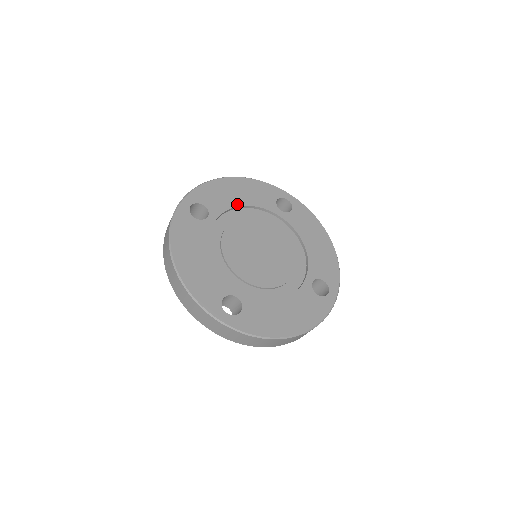
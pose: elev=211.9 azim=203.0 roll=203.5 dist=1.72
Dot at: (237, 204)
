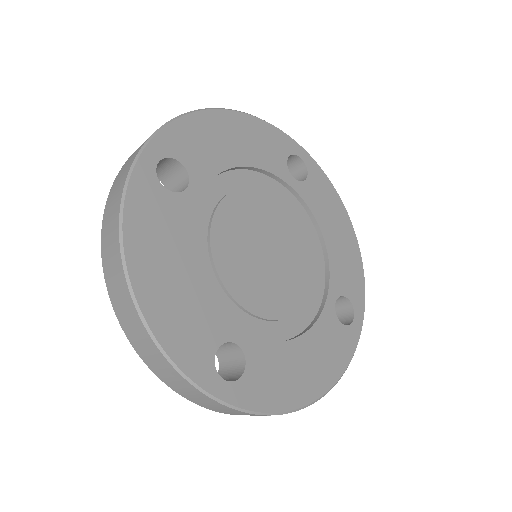
Dot at: (233, 163)
